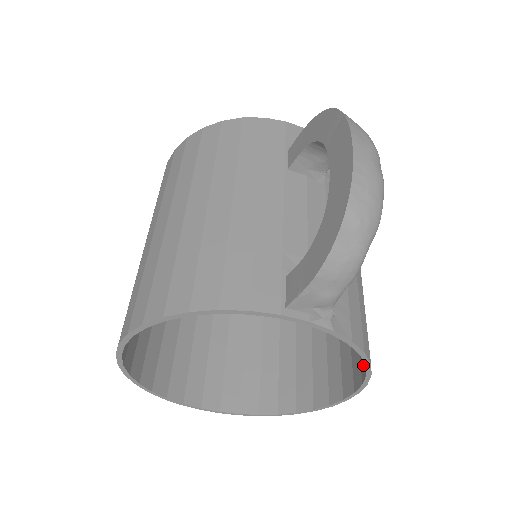
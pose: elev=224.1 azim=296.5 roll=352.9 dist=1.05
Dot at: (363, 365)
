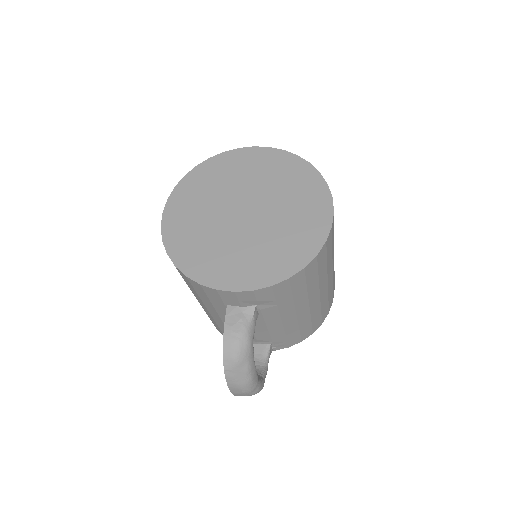
Dot at: occluded
